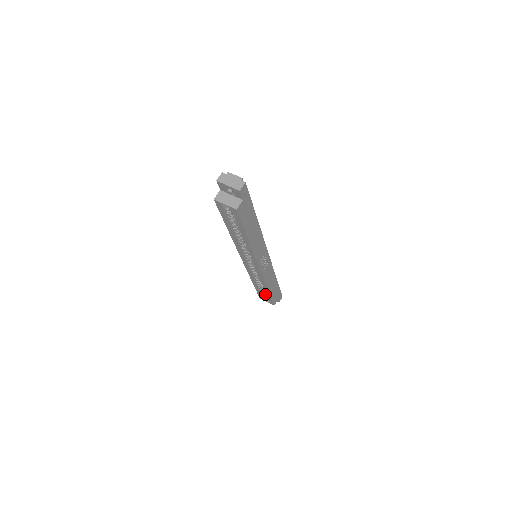
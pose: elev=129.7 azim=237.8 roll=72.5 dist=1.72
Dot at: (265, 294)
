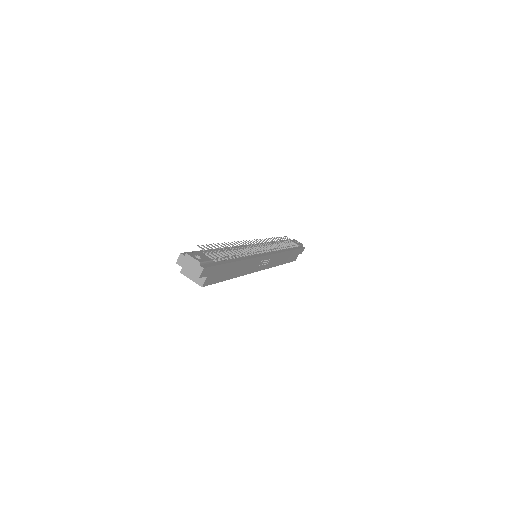
Dot at: occluded
